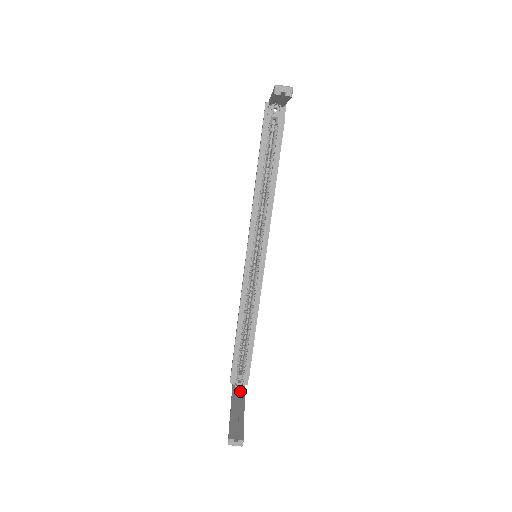
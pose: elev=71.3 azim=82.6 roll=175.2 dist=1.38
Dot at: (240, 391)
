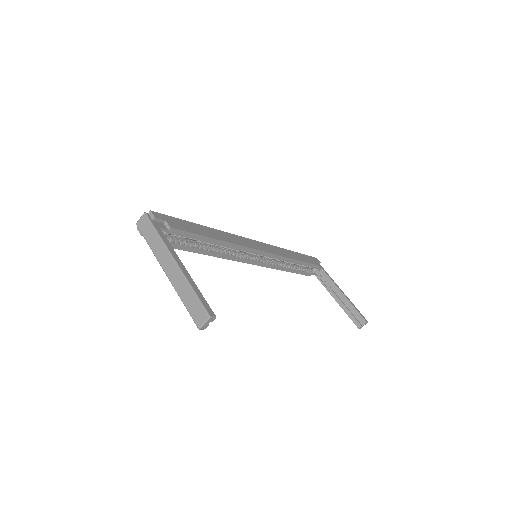
Dot at: (324, 276)
